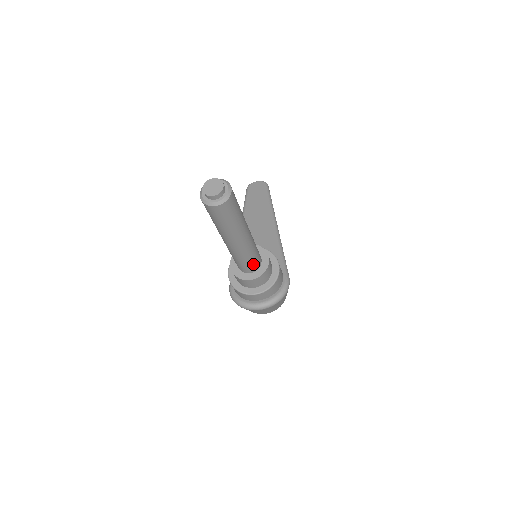
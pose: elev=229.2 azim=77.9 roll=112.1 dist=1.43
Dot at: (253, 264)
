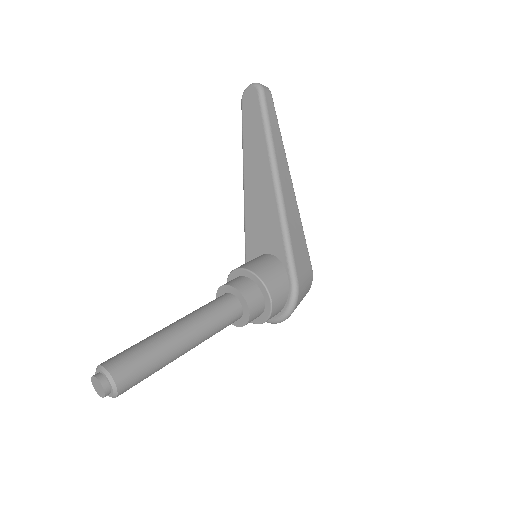
Dot at: (229, 324)
